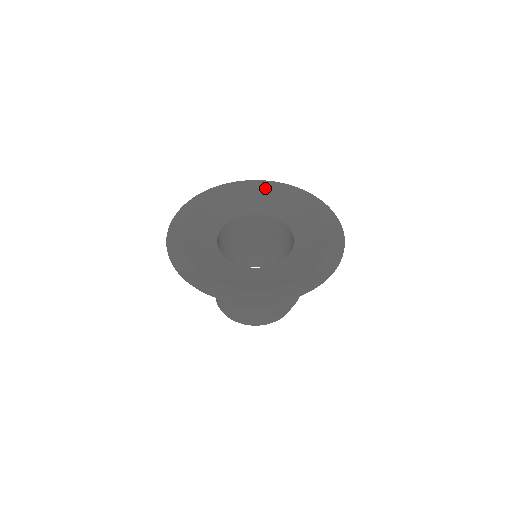
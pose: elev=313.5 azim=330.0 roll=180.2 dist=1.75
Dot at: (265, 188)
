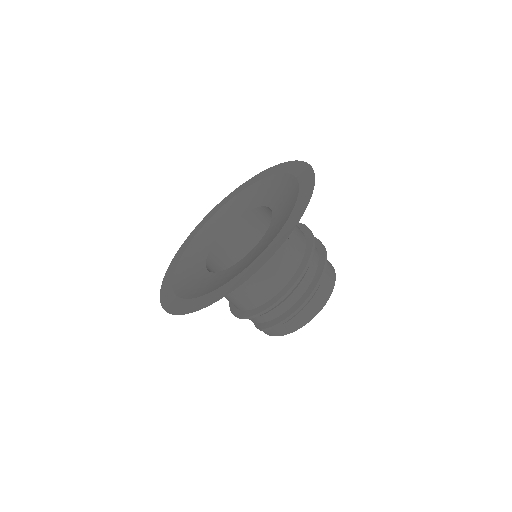
Dot at: (293, 173)
